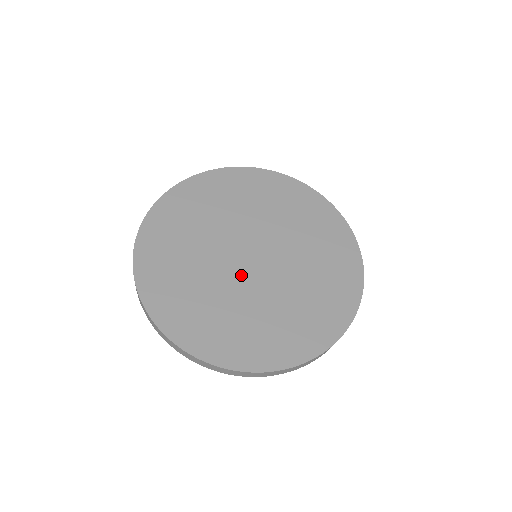
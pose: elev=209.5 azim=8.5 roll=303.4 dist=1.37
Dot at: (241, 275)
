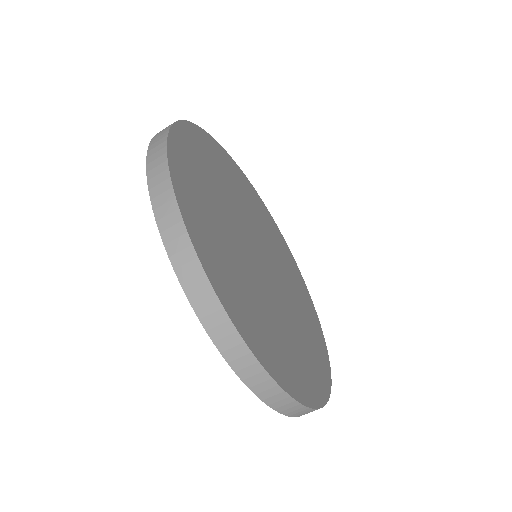
Dot at: (270, 284)
